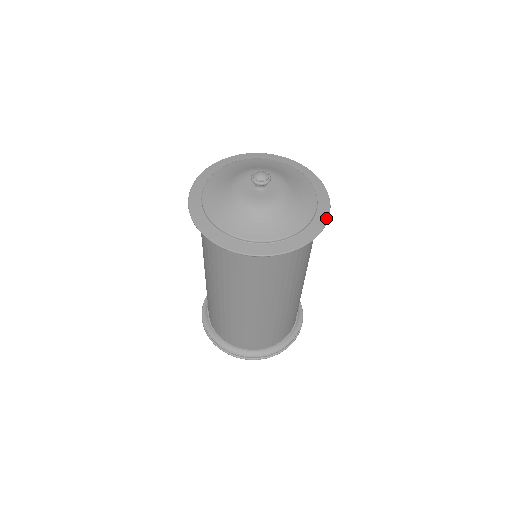
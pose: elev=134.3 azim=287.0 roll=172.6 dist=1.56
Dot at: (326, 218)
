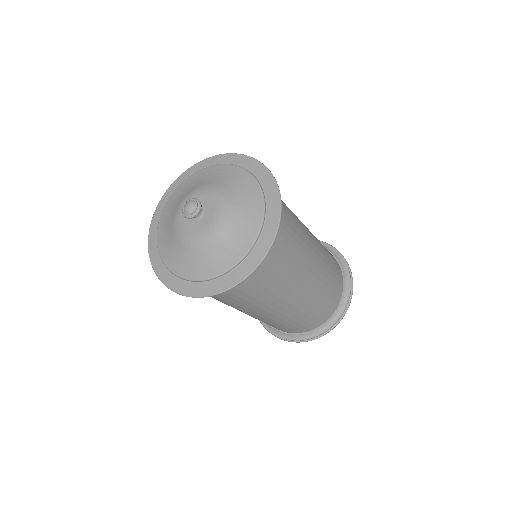
Dot at: (242, 277)
